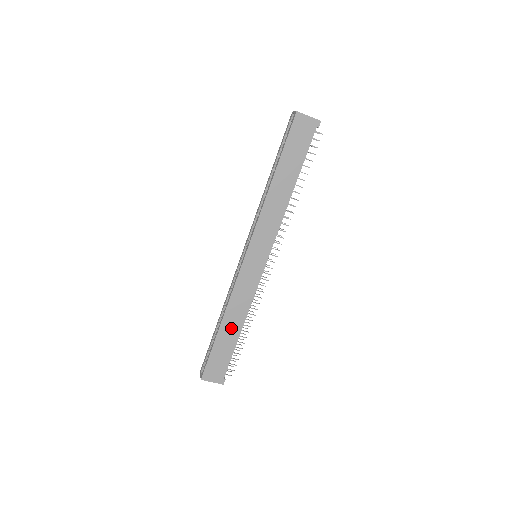
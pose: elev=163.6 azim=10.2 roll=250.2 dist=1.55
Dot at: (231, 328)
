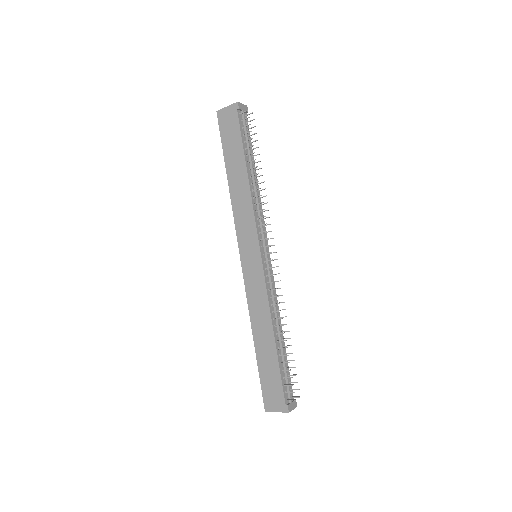
Dot at: (264, 341)
